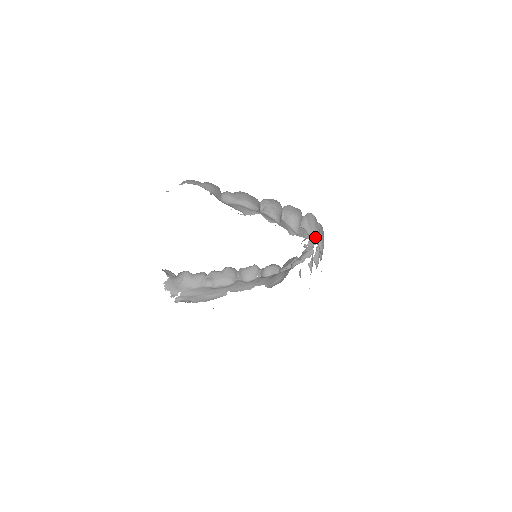
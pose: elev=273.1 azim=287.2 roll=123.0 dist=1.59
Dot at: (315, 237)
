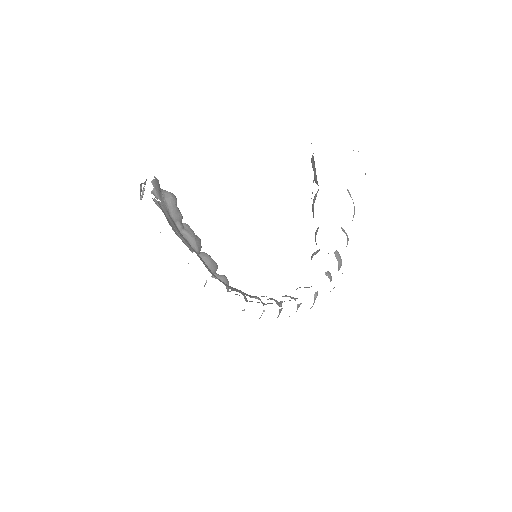
Dot at: occluded
